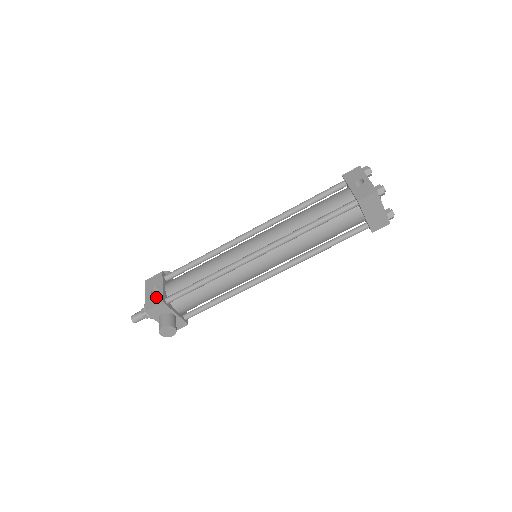
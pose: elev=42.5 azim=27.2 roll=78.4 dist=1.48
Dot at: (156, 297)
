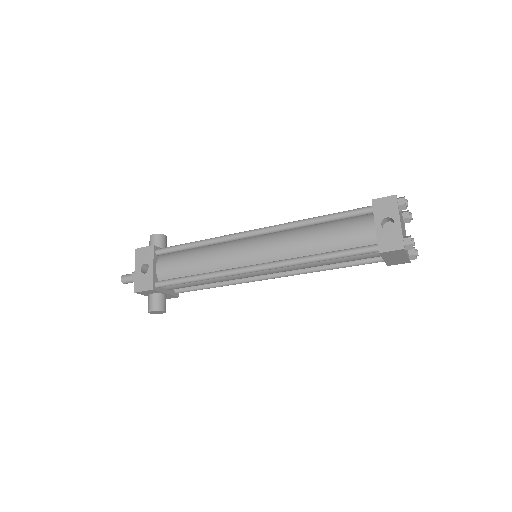
Dot at: (146, 279)
